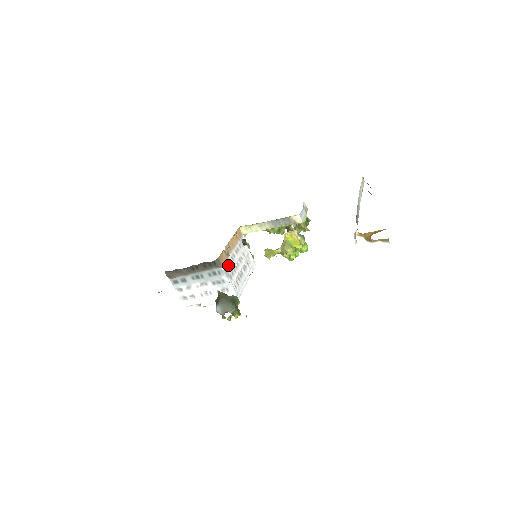
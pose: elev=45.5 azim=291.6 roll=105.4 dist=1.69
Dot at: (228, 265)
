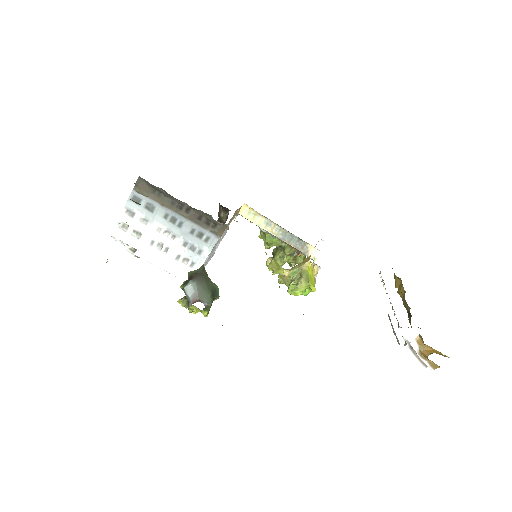
Dot at: occluded
